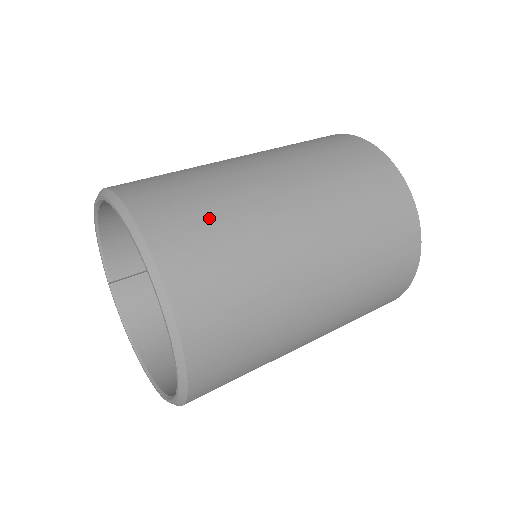
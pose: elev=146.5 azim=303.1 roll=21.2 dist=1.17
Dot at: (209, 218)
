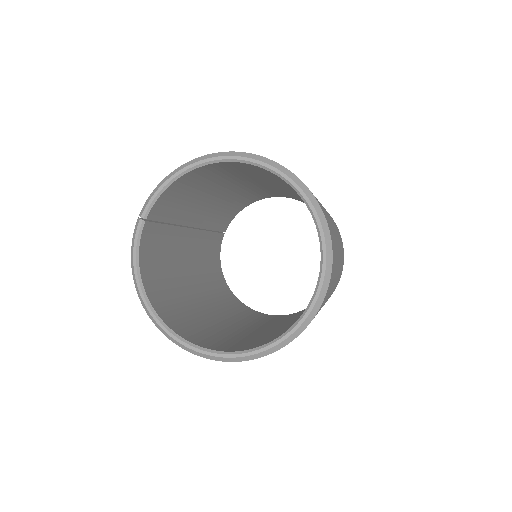
Dot at: (332, 229)
